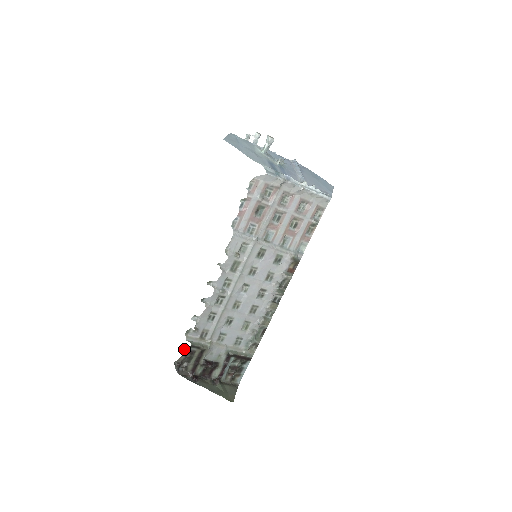
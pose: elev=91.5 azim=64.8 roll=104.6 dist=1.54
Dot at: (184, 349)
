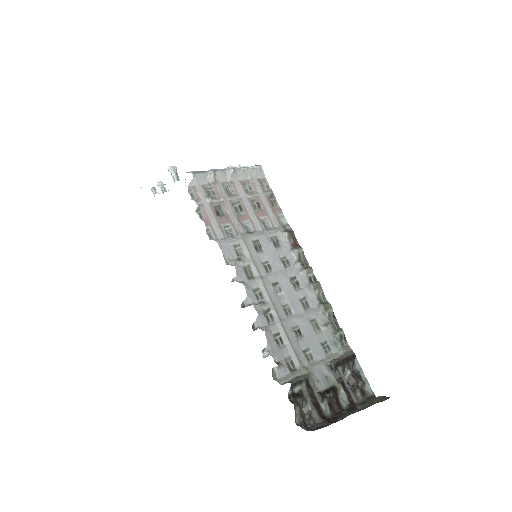
Dot at: (289, 398)
